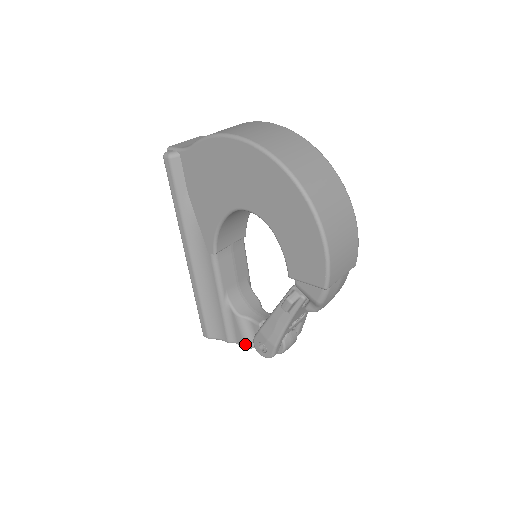
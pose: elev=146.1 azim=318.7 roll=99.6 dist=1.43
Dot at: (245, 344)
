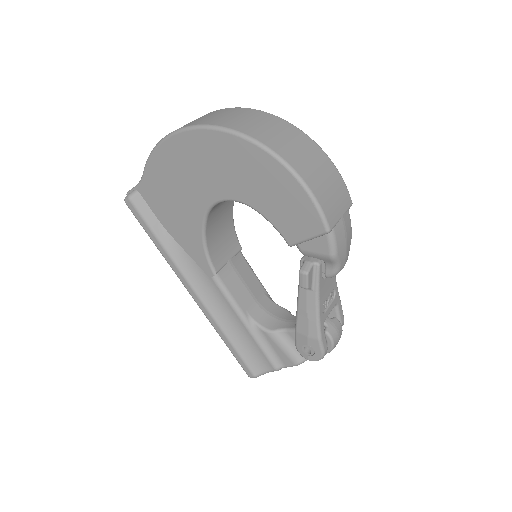
Dot at: (293, 361)
